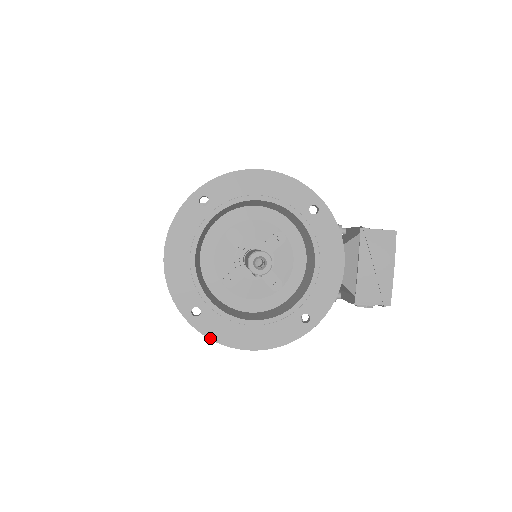
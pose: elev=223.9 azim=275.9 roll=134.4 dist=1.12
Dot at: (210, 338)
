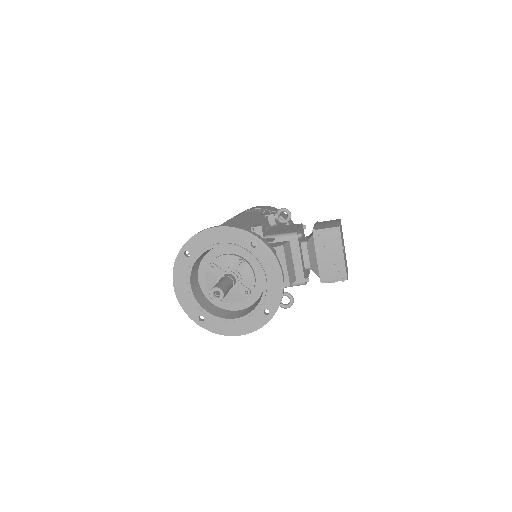
Dot at: (213, 332)
